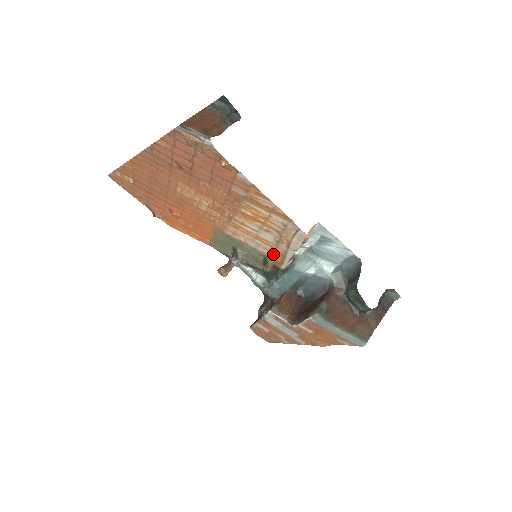
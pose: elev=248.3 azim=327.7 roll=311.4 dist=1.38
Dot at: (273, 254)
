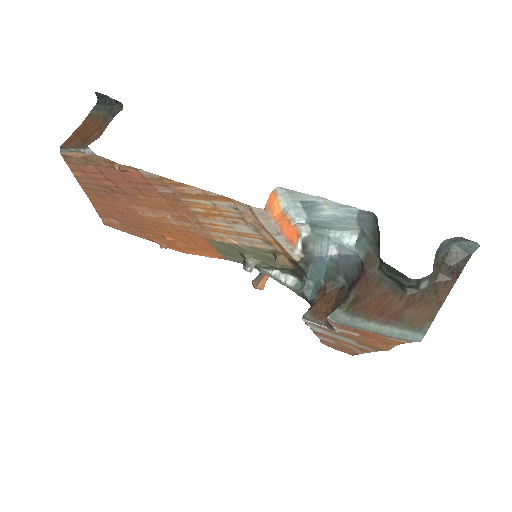
Dot at: (272, 247)
